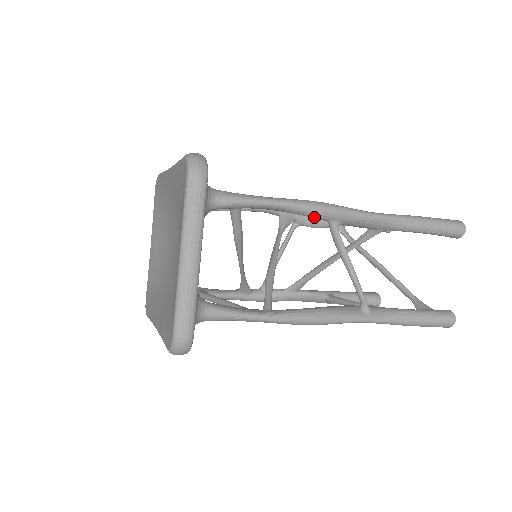
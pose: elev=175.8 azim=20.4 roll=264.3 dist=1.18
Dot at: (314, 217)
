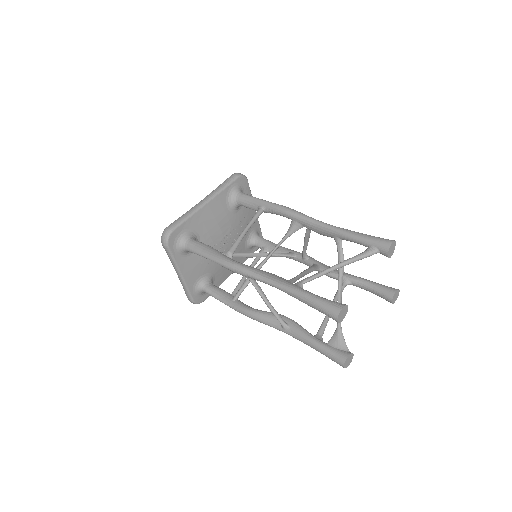
Dot at: occluded
